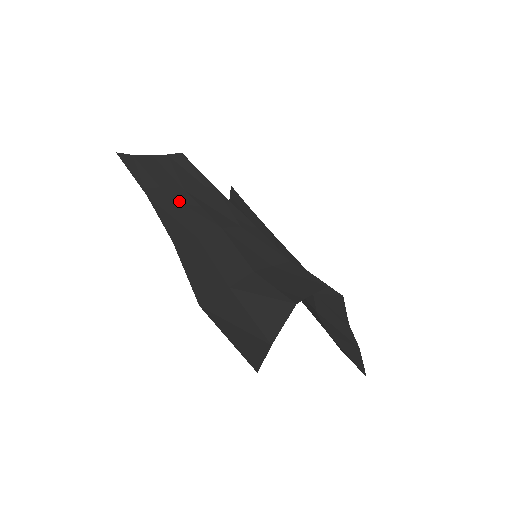
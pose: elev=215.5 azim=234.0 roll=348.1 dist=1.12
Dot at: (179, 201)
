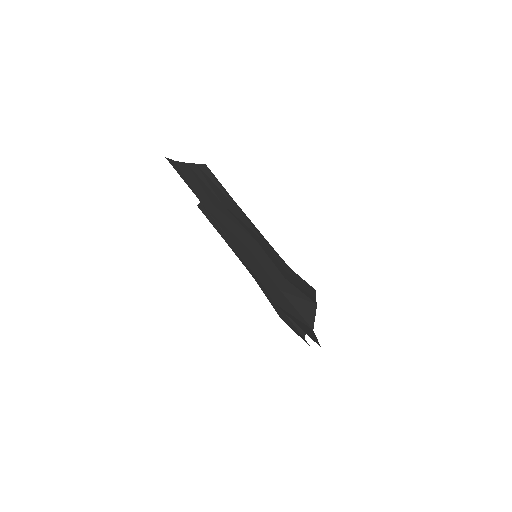
Dot at: (225, 215)
